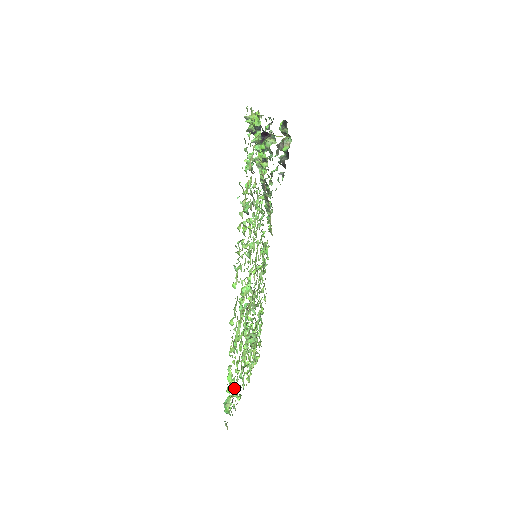
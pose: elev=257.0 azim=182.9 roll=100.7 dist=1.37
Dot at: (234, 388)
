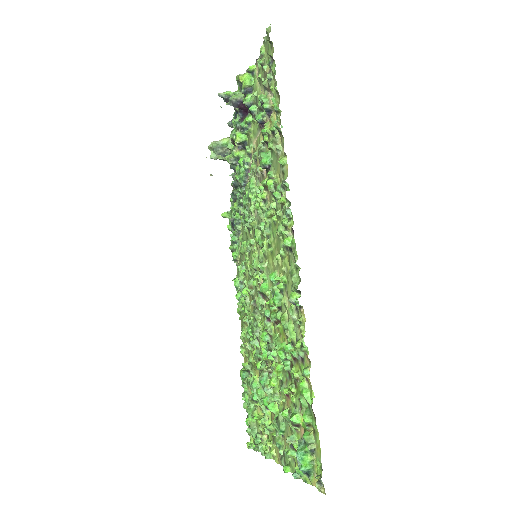
Dot at: (291, 437)
